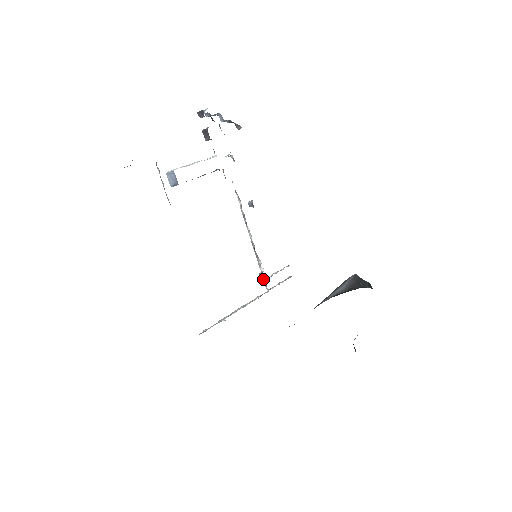
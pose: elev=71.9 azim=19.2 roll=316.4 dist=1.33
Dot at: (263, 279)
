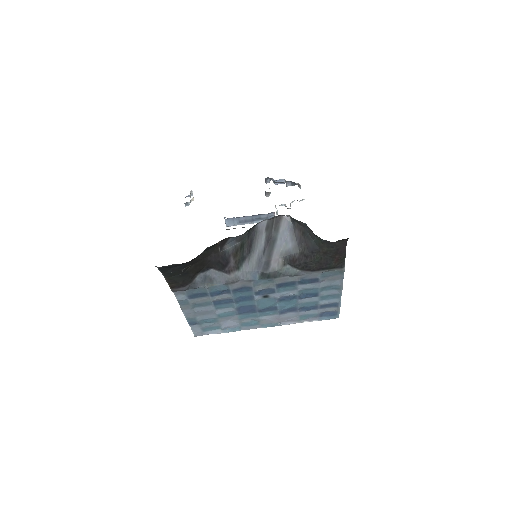
Dot at: occluded
